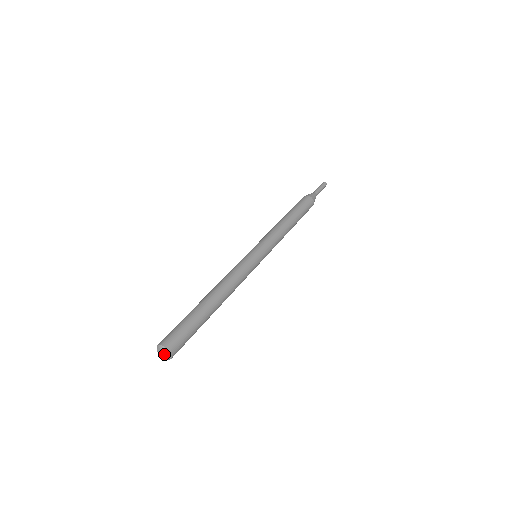
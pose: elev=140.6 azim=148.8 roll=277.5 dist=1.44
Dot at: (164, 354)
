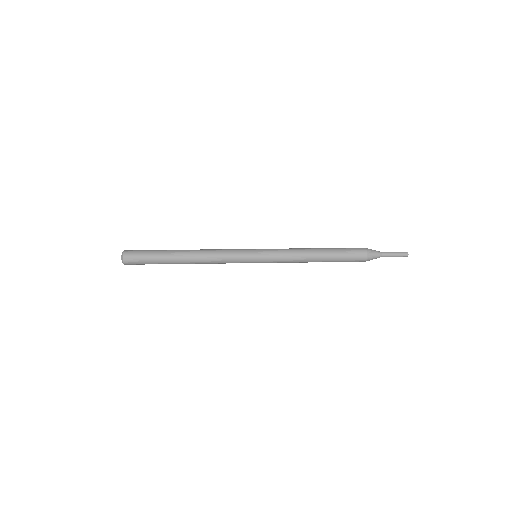
Dot at: occluded
